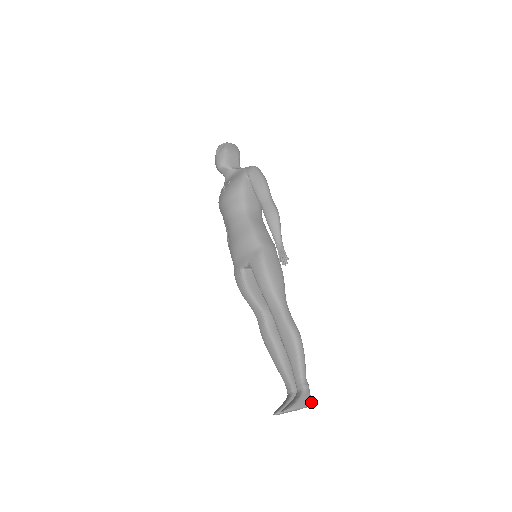
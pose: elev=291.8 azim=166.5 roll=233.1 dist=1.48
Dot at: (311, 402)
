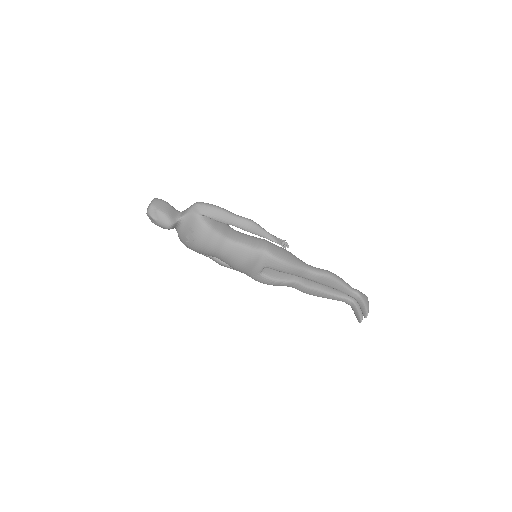
Dot at: (366, 296)
